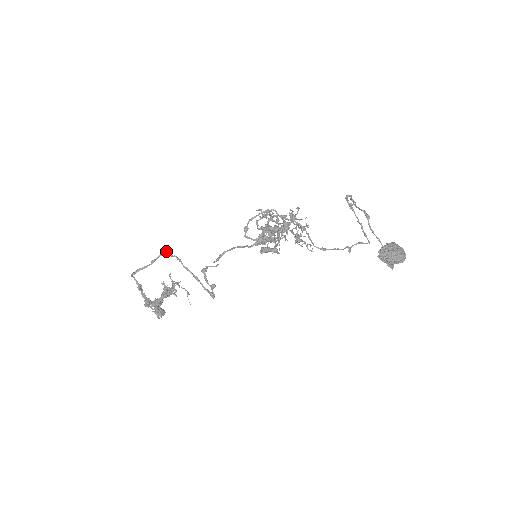
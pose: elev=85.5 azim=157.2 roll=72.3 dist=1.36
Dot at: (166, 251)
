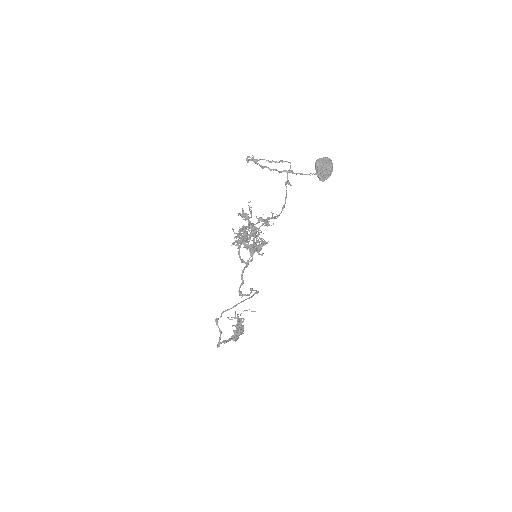
Dot at: (216, 319)
